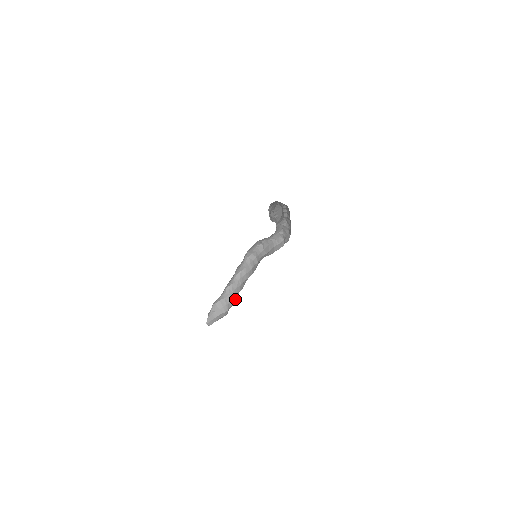
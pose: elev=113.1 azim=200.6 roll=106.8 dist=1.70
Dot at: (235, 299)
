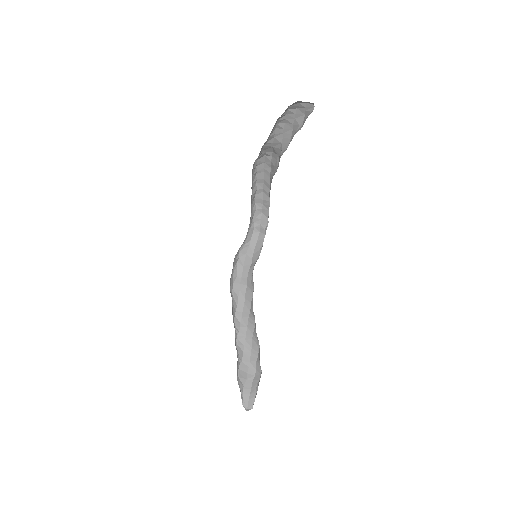
Dot at: (256, 346)
